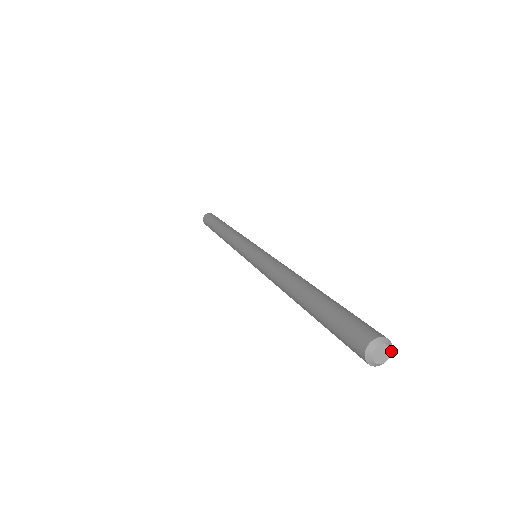
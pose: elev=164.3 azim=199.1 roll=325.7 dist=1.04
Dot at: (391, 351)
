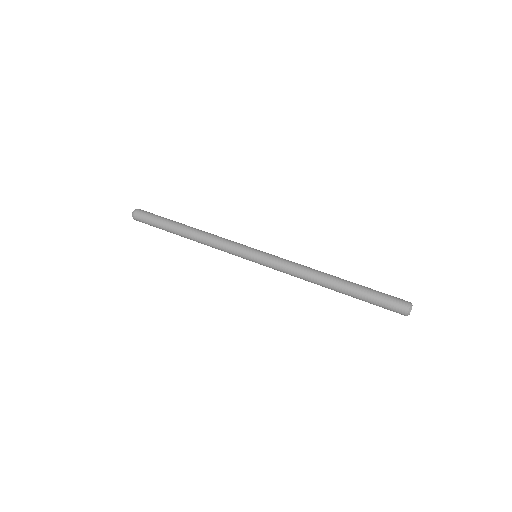
Dot at: occluded
